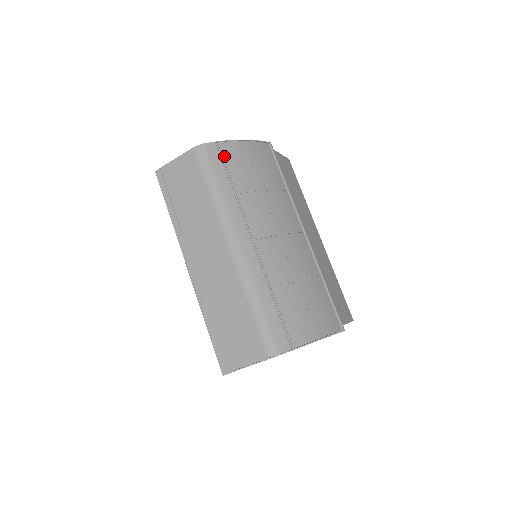
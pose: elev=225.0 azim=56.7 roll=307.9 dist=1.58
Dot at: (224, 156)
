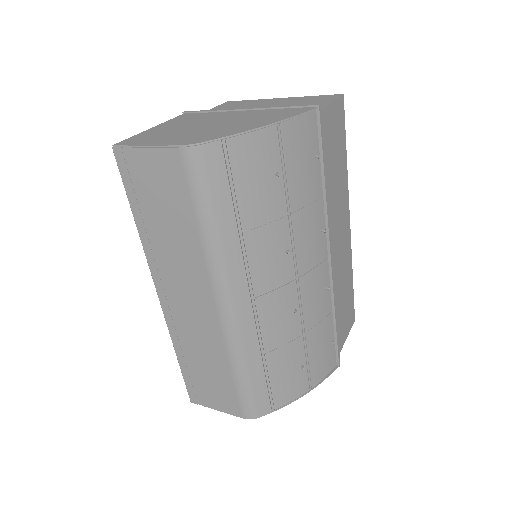
Dot at: (233, 166)
